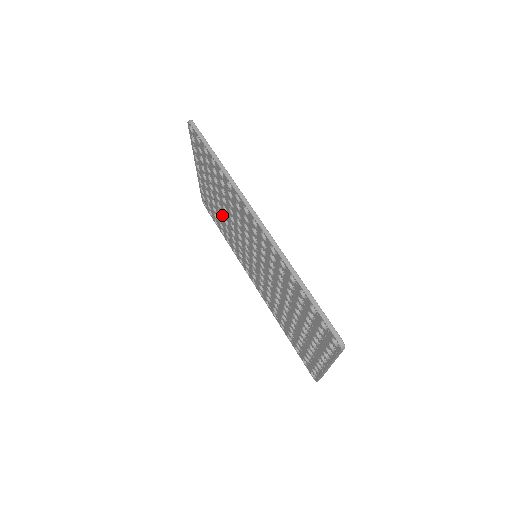
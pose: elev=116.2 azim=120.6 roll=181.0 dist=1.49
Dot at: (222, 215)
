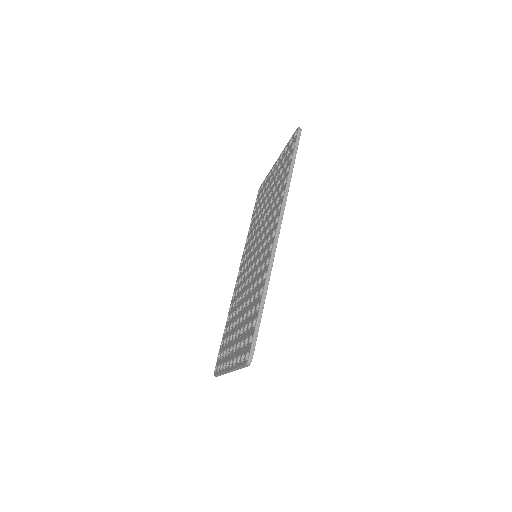
Dot at: (262, 209)
